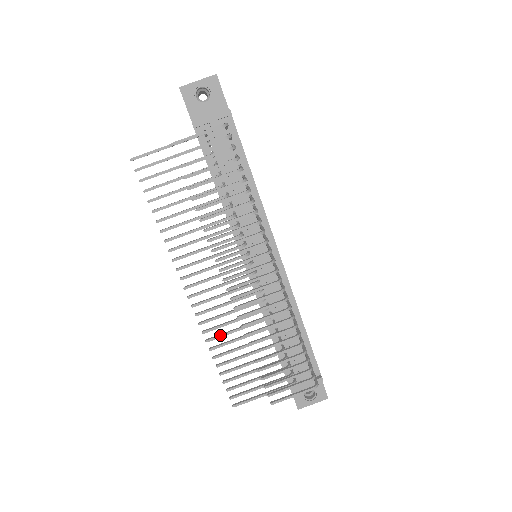
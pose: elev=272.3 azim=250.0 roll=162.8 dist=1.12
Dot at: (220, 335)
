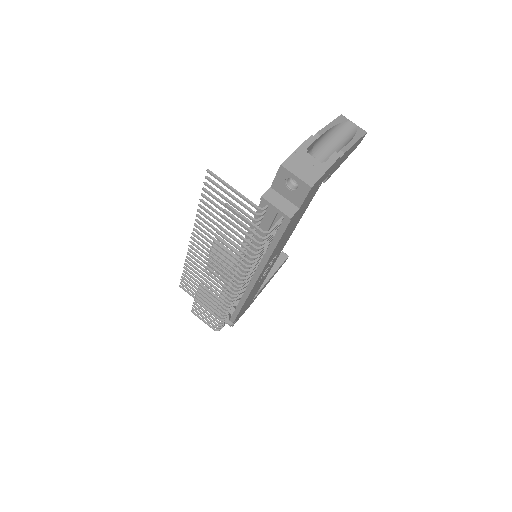
Dot at: (194, 267)
